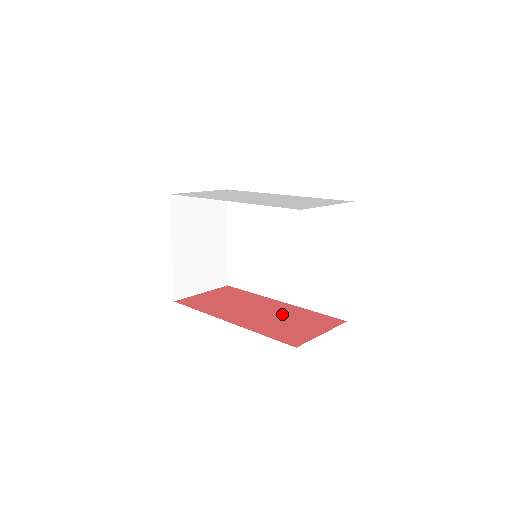
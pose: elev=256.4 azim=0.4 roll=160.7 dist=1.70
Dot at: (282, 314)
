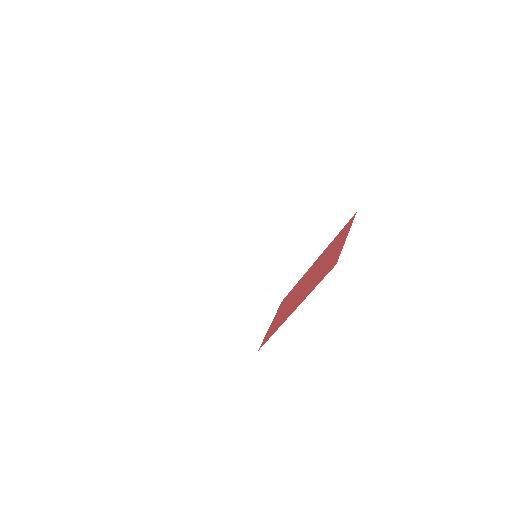
Dot at: (319, 265)
